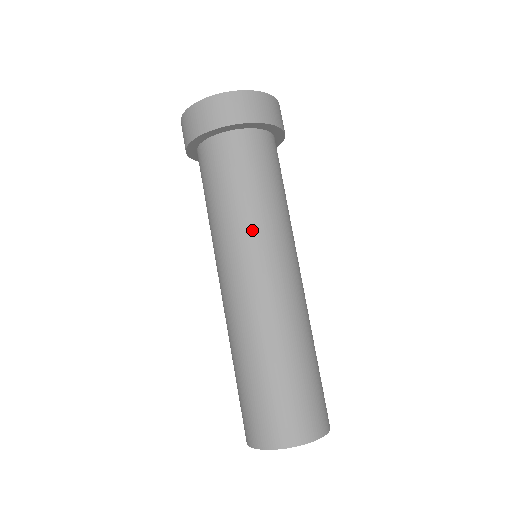
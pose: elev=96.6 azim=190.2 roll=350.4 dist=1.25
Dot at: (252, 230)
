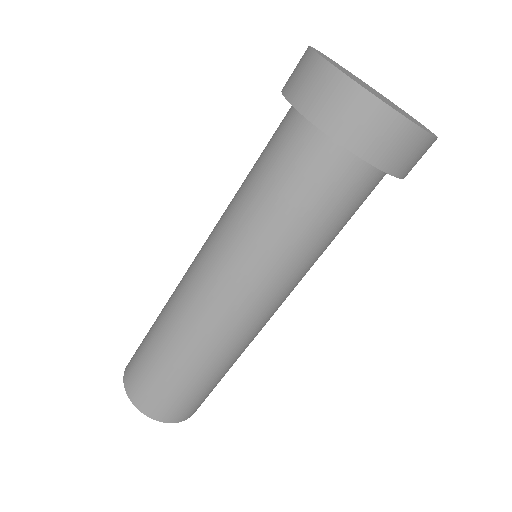
Dot at: (254, 255)
